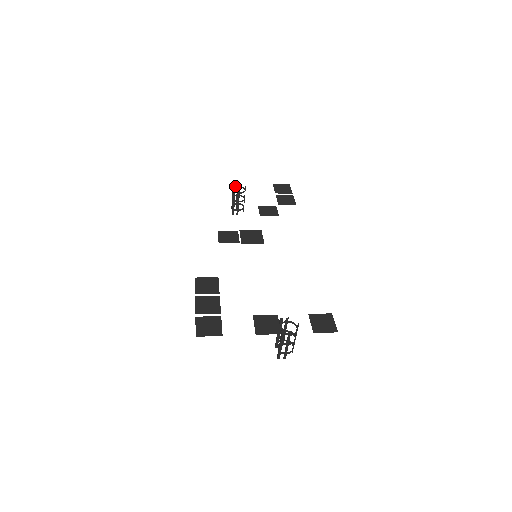
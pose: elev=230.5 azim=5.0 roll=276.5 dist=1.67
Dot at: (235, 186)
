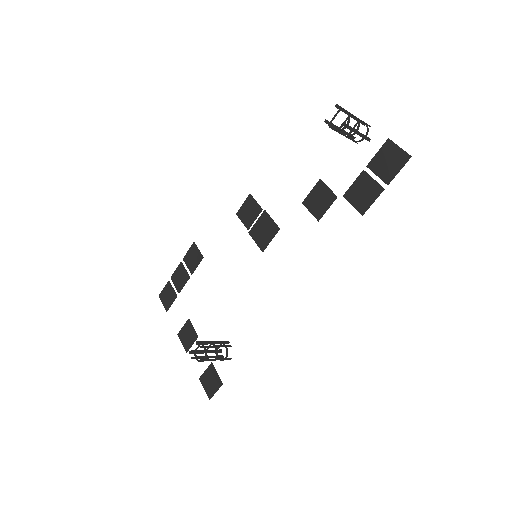
Dot at: occluded
